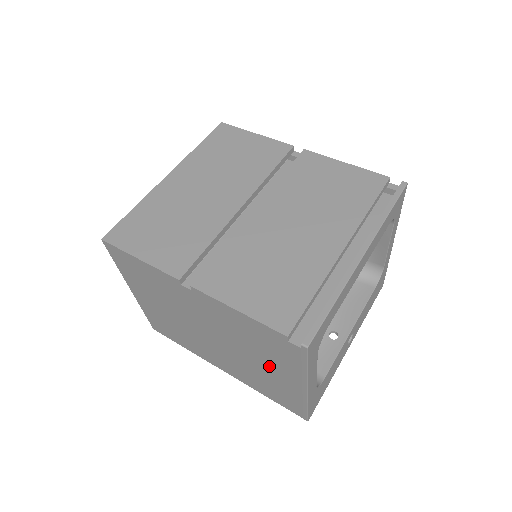
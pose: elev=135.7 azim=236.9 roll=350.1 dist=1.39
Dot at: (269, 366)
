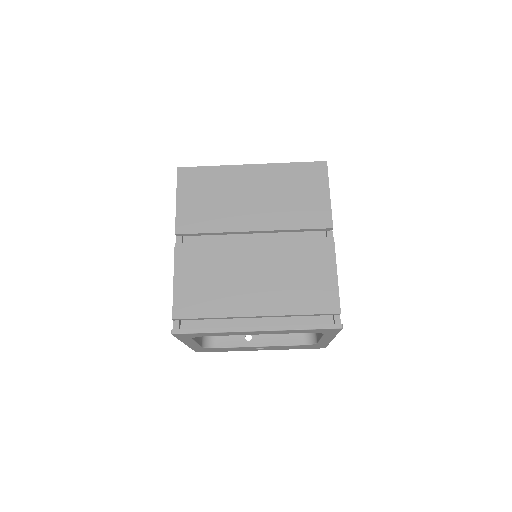
Dot at: occluded
